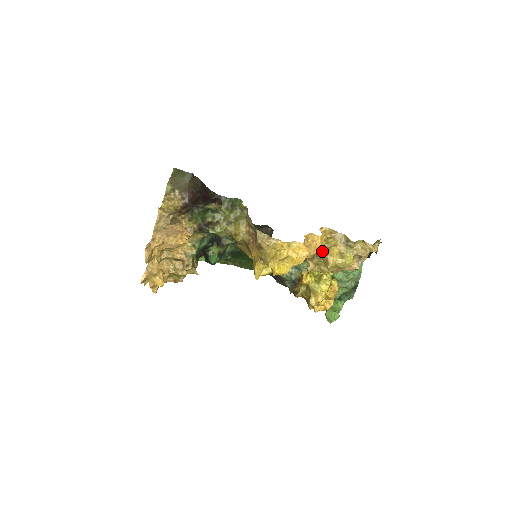
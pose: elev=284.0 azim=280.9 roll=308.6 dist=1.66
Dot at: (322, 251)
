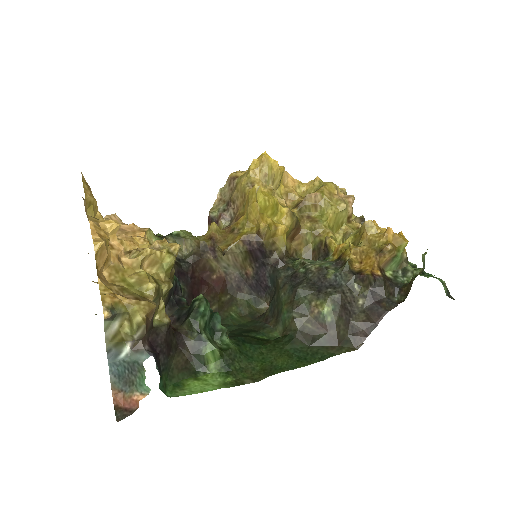
Dot at: (298, 182)
